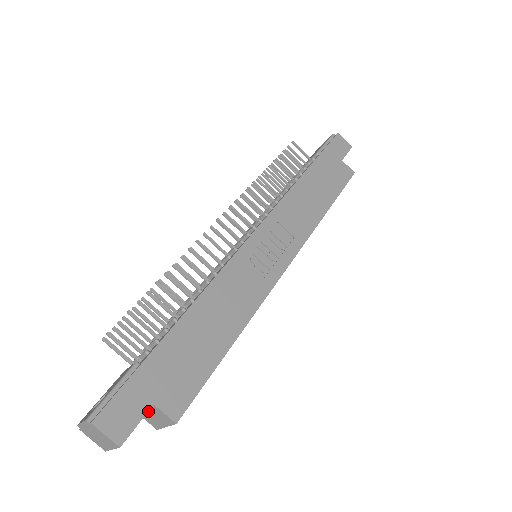
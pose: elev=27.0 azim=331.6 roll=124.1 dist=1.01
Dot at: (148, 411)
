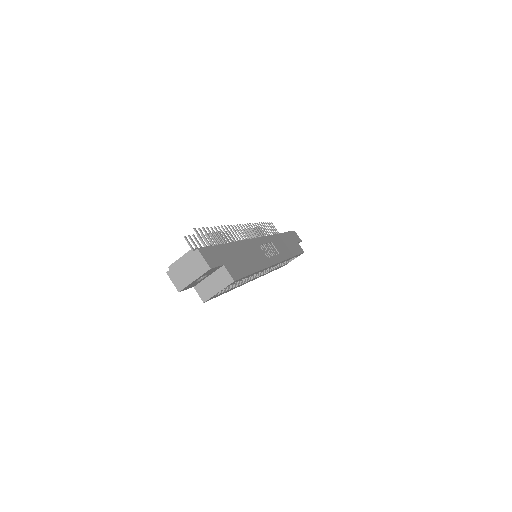
Dot at: (210, 278)
